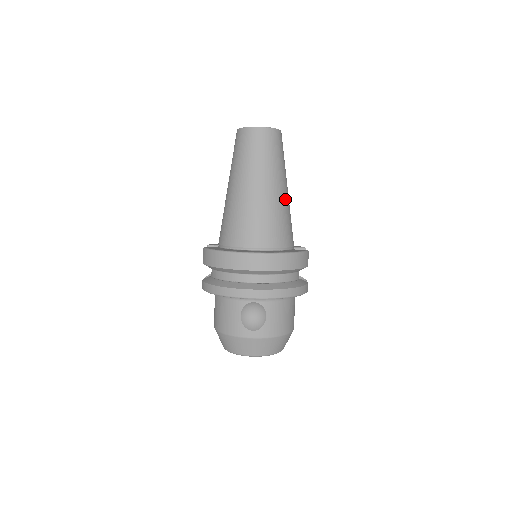
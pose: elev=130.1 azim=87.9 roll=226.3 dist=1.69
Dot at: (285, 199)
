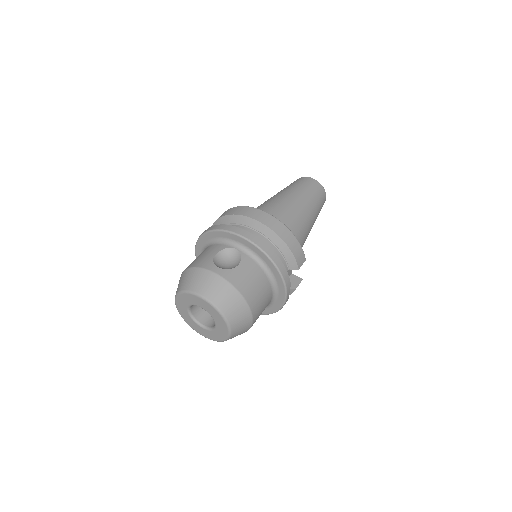
Dot at: (306, 222)
